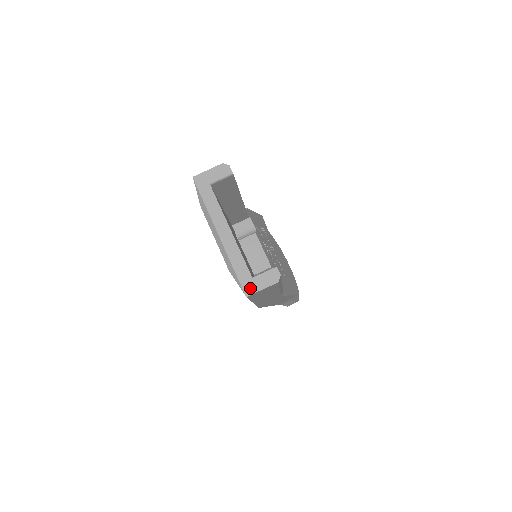
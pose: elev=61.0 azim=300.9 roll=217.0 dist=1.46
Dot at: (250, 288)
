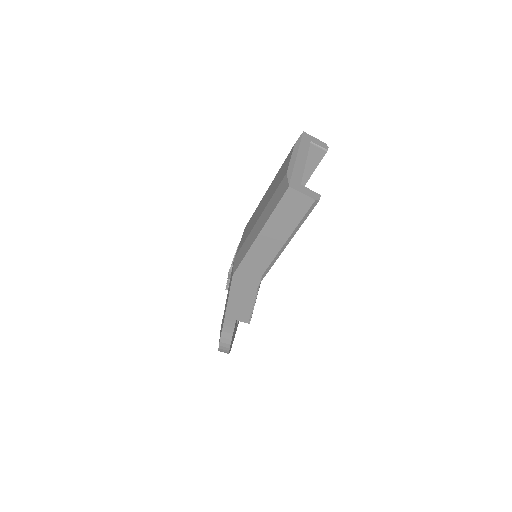
Dot at: (295, 186)
